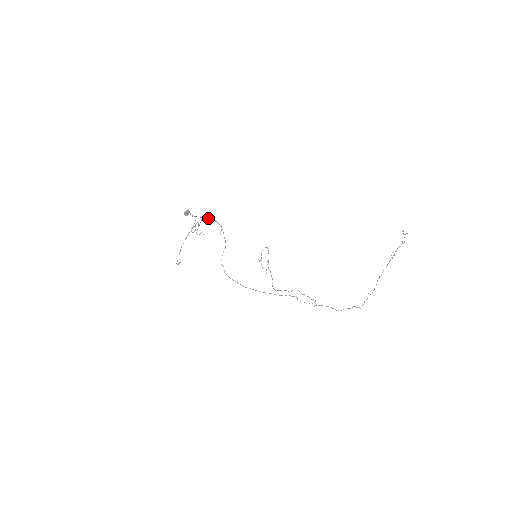
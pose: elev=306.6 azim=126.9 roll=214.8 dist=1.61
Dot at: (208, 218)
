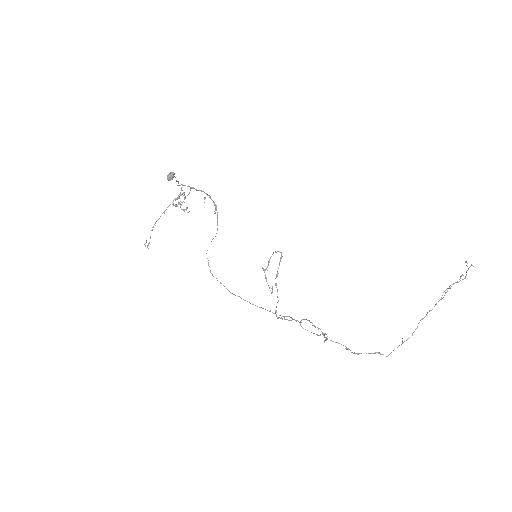
Dot at: (200, 190)
